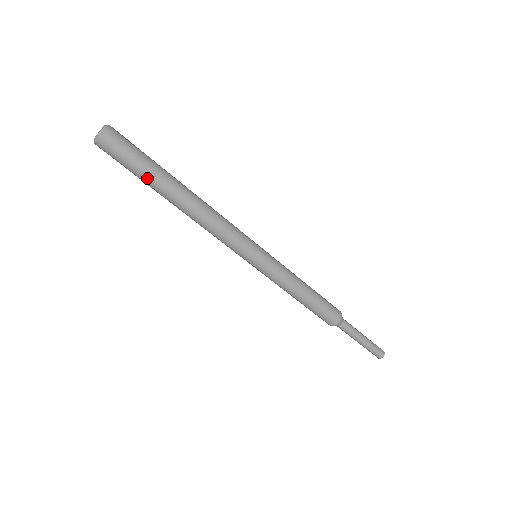
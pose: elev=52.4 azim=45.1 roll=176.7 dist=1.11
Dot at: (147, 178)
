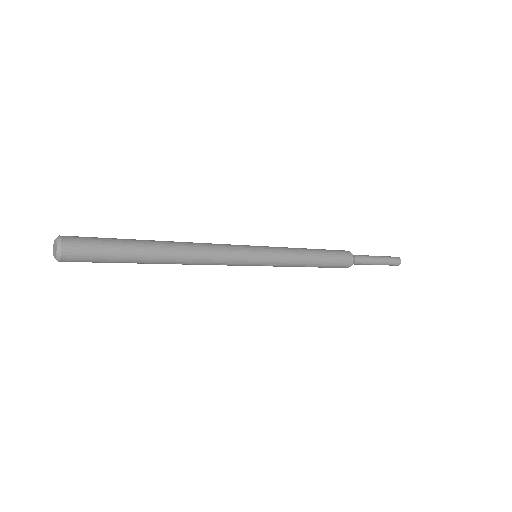
Dot at: occluded
